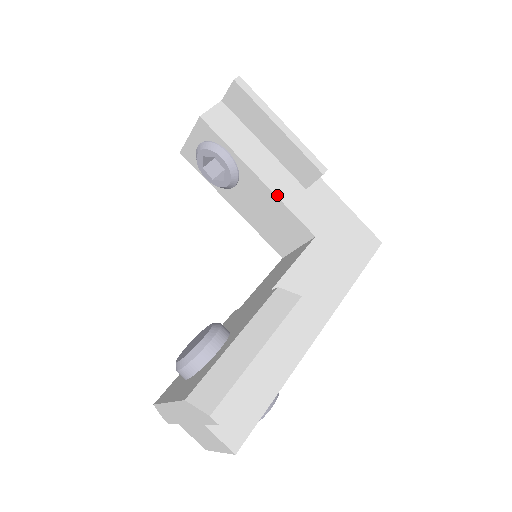
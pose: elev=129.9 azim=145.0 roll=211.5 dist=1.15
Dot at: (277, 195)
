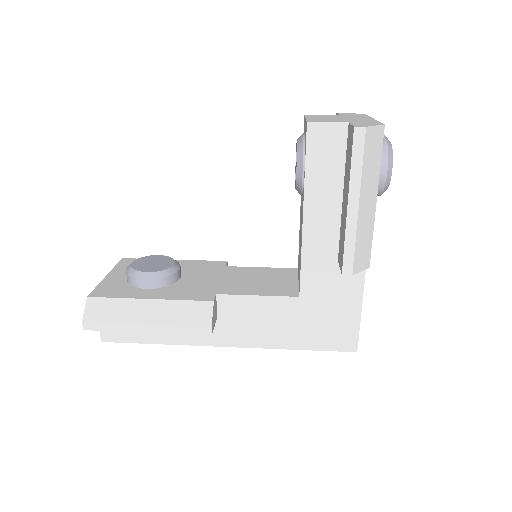
Dot at: (303, 242)
